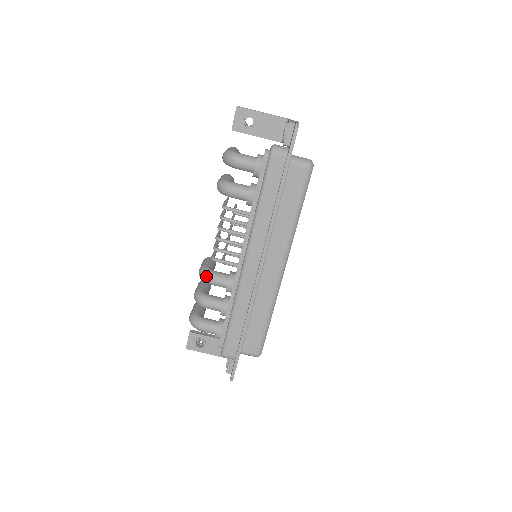
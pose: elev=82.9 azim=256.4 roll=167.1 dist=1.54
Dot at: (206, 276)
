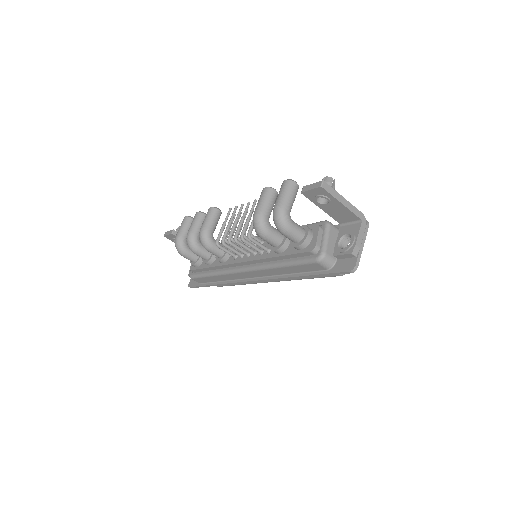
Dot at: (204, 245)
